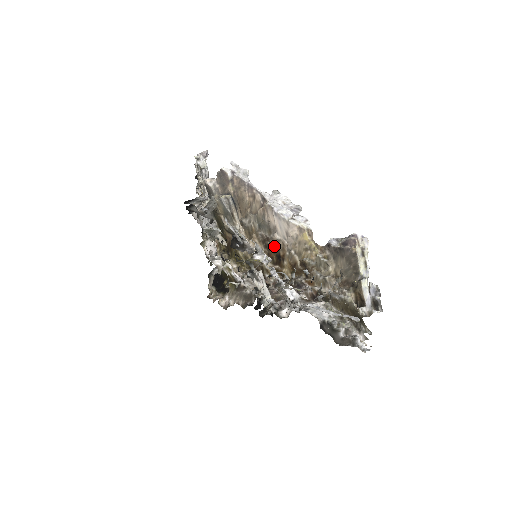
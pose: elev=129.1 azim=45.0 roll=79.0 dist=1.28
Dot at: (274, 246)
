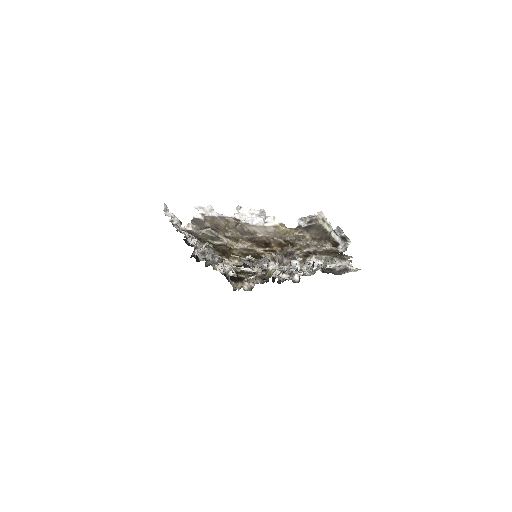
Dot at: (260, 240)
